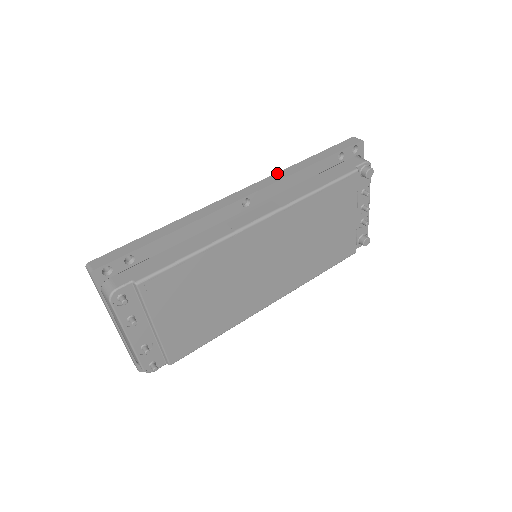
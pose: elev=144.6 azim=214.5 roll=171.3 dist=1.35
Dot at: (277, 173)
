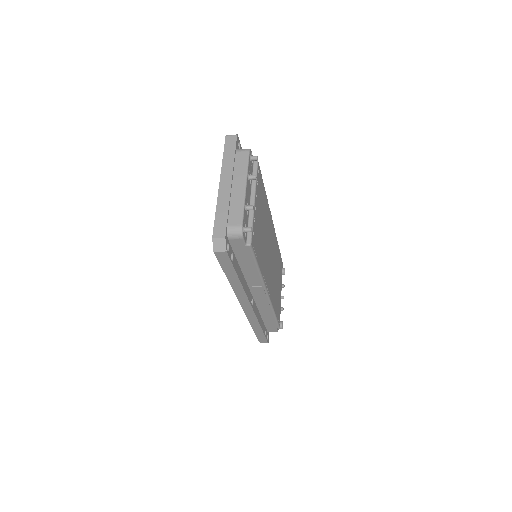
Dot at: occluded
